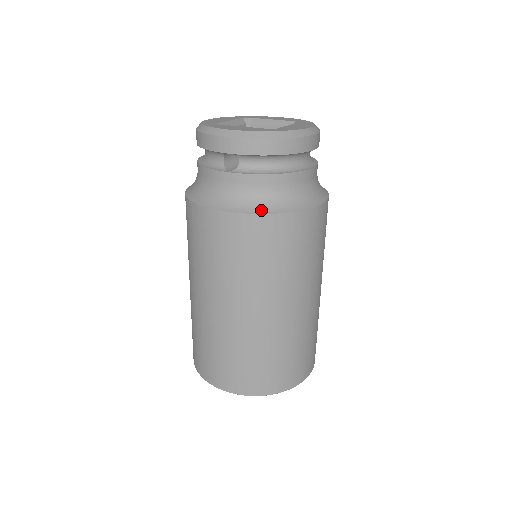
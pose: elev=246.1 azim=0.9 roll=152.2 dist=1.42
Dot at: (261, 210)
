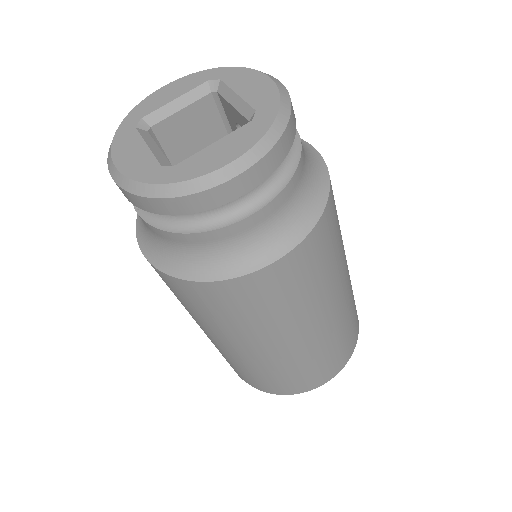
Dot at: (172, 270)
